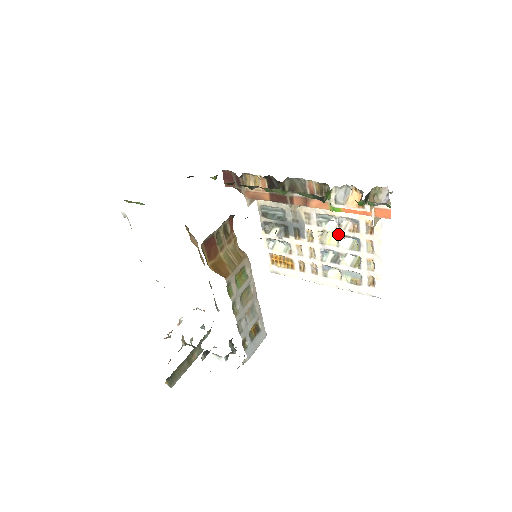
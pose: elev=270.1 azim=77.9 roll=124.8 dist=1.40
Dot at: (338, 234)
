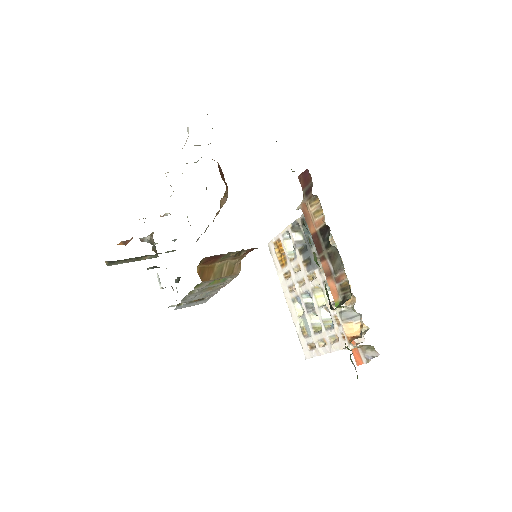
Dot at: (327, 305)
